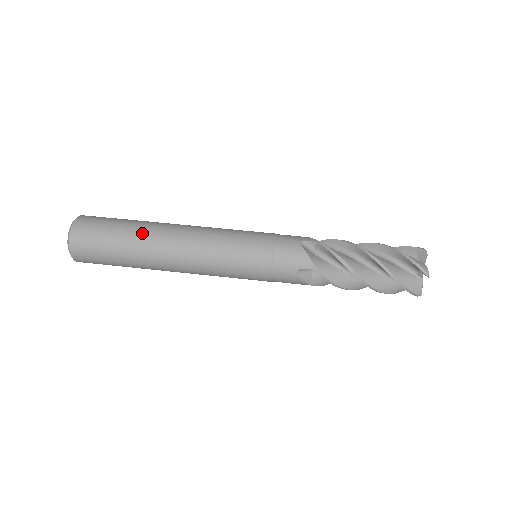
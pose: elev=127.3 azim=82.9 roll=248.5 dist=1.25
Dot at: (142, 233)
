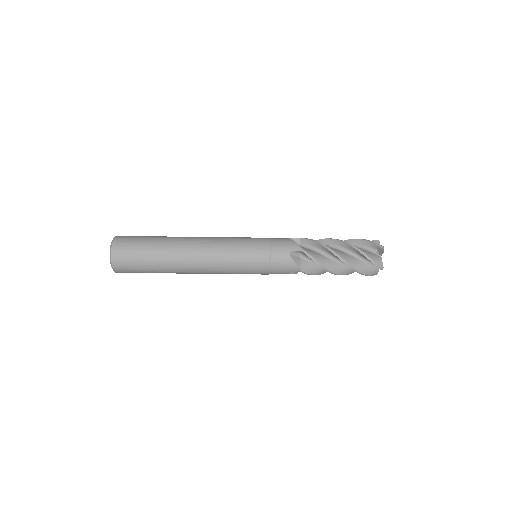
Dot at: (168, 258)
